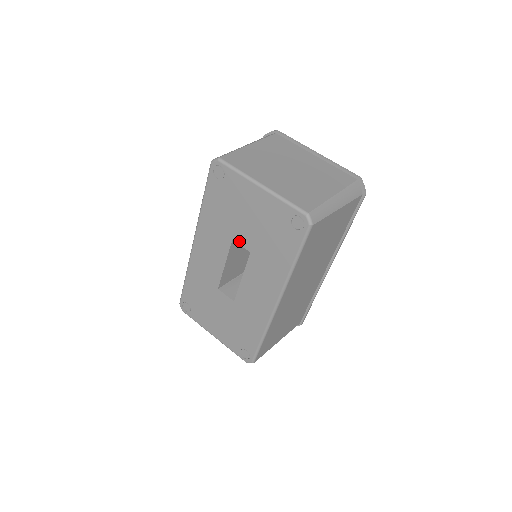
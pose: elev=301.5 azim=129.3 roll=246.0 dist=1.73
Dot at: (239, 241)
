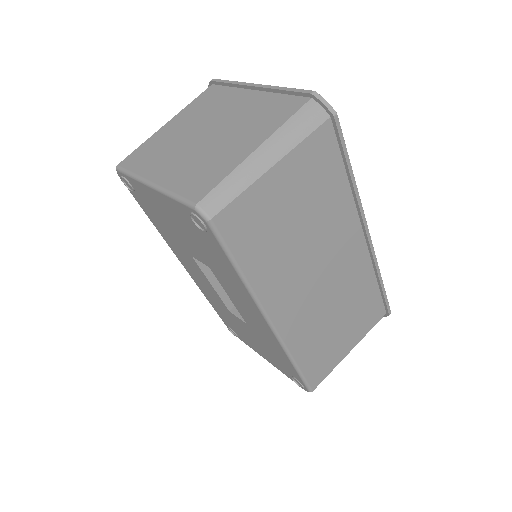
Dot at: (195, 256)
